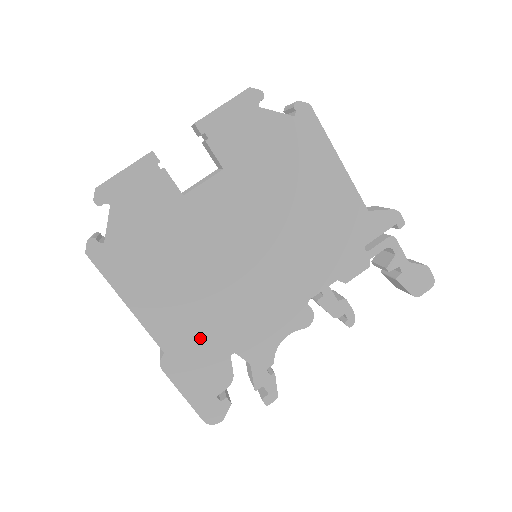
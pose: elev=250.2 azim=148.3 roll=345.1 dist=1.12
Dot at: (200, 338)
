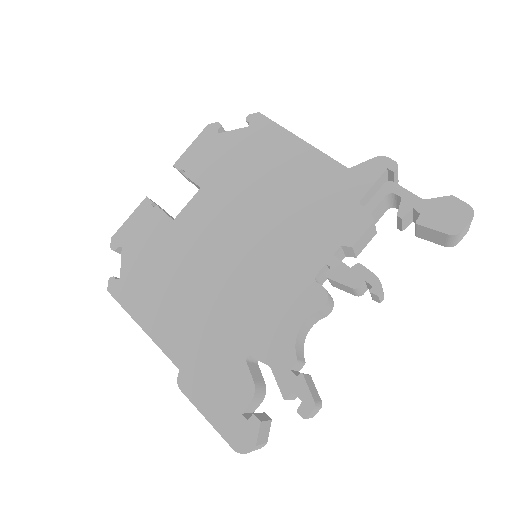
Dot at: (211, 346)
